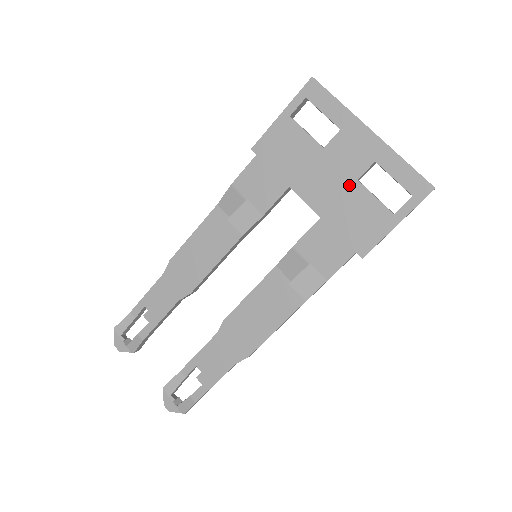
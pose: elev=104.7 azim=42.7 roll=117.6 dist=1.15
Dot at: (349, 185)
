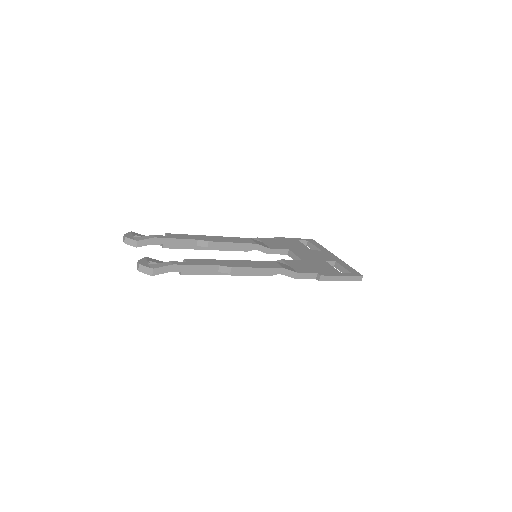
Dot at: (321, 260)
